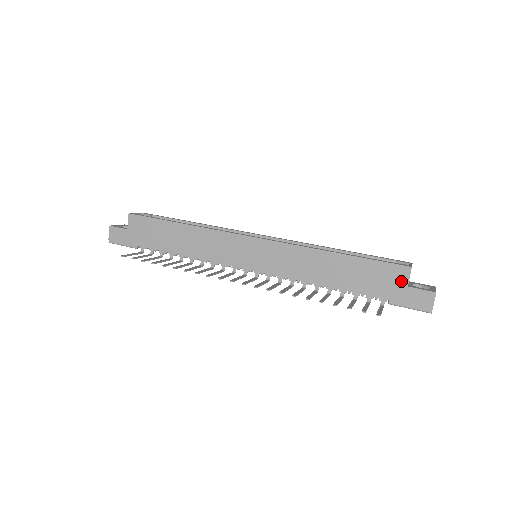
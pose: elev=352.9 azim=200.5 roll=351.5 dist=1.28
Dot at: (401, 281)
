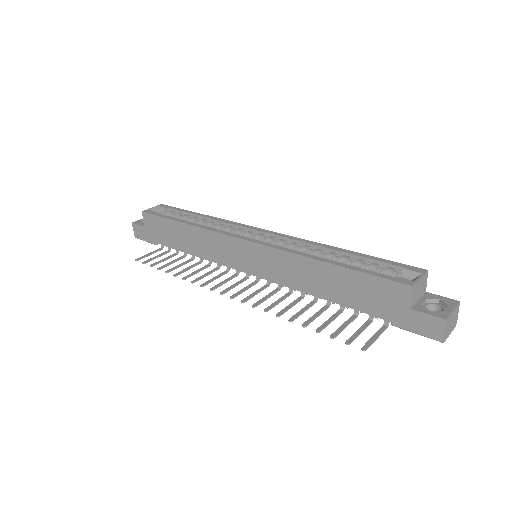
Dot at: (401, 301)
